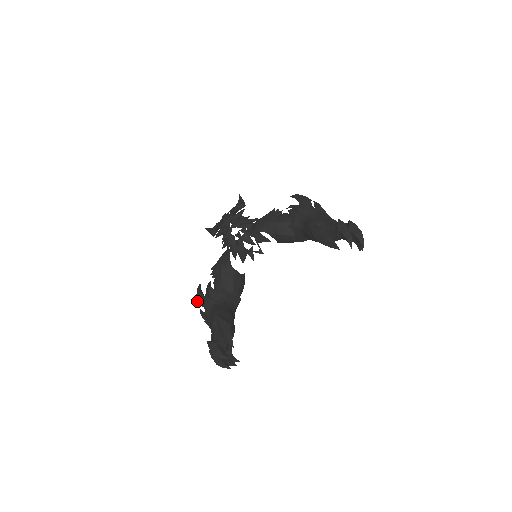
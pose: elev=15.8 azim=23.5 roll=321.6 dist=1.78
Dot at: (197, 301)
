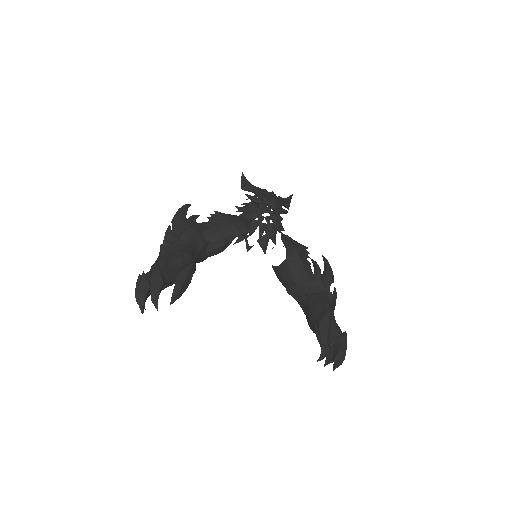
Dot at: (175, 215)
